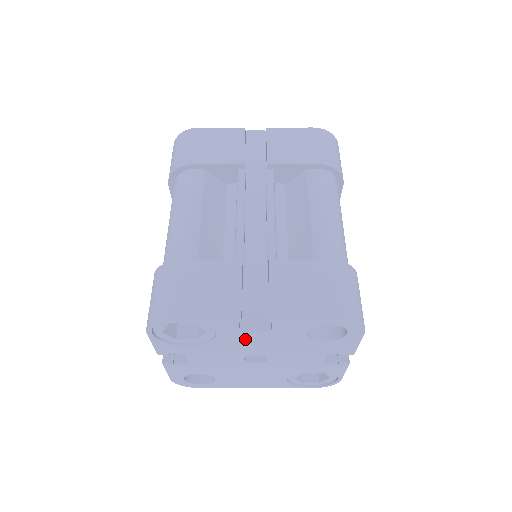
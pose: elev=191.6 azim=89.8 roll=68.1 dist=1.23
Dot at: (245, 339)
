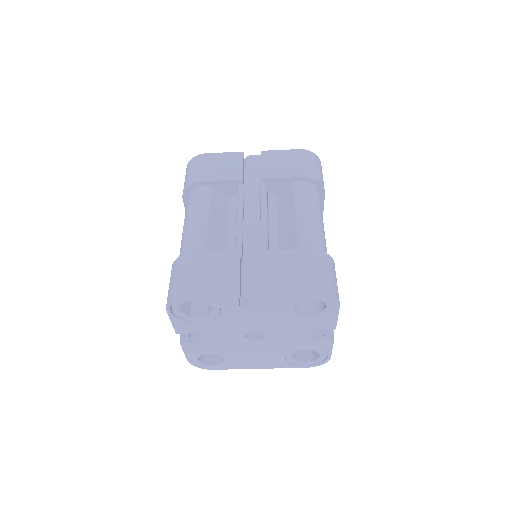
Dot at: (245, 315)
